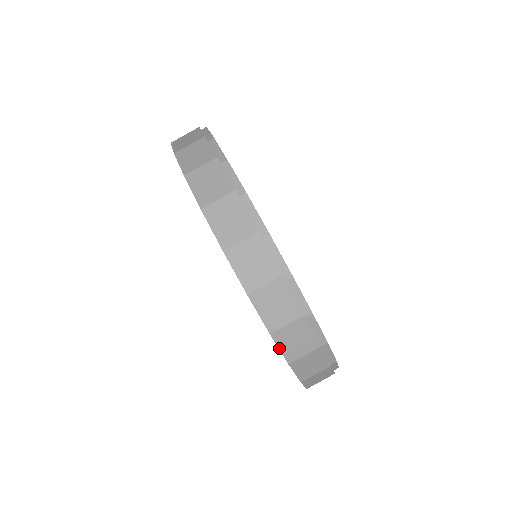
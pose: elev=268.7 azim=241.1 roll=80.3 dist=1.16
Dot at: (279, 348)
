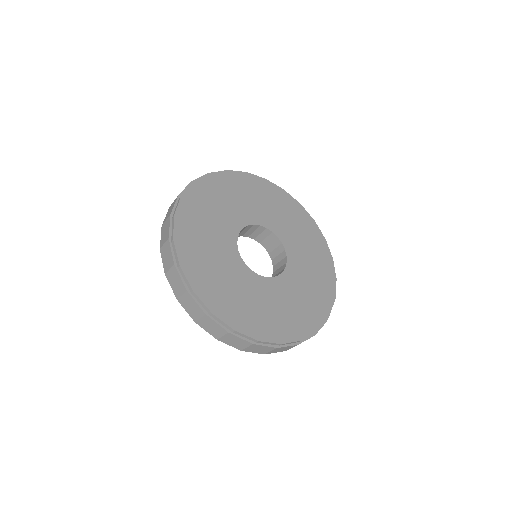
Dot at: (252, 352)
